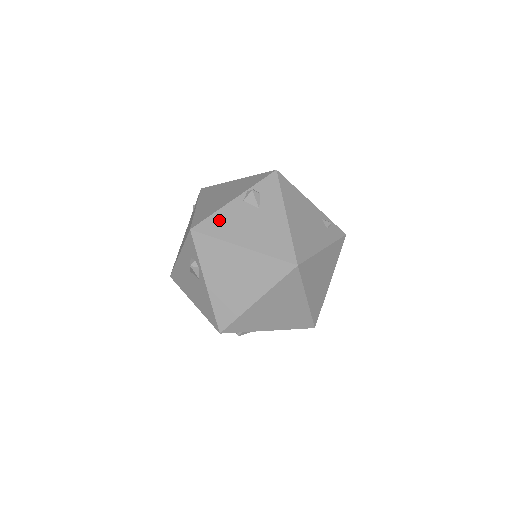
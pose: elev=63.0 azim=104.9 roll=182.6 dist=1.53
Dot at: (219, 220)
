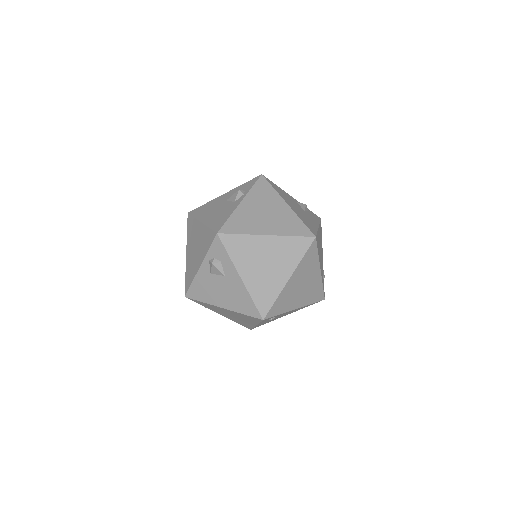
Dot at: (280, 190)
